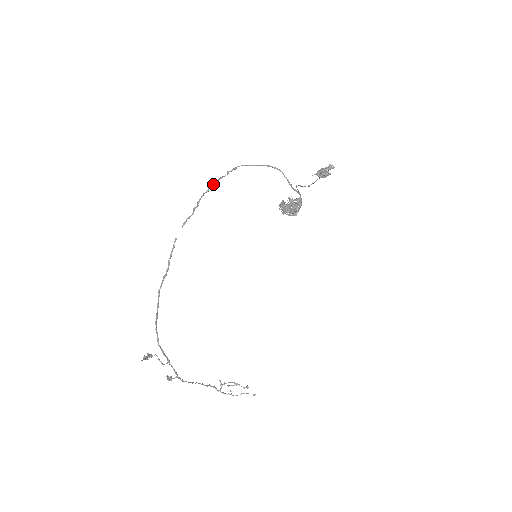
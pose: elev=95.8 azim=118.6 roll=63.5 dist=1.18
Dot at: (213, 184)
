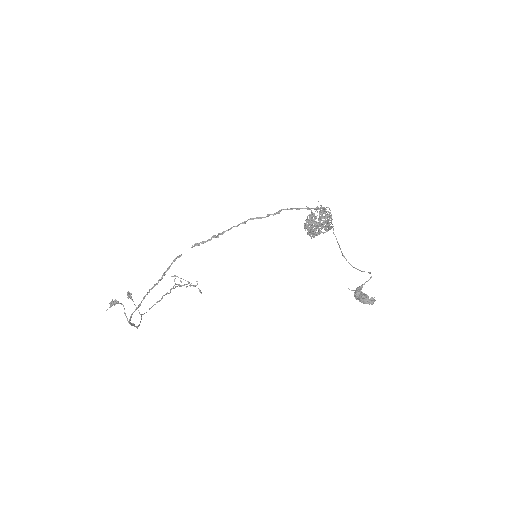
Dot at: (245, 222)
